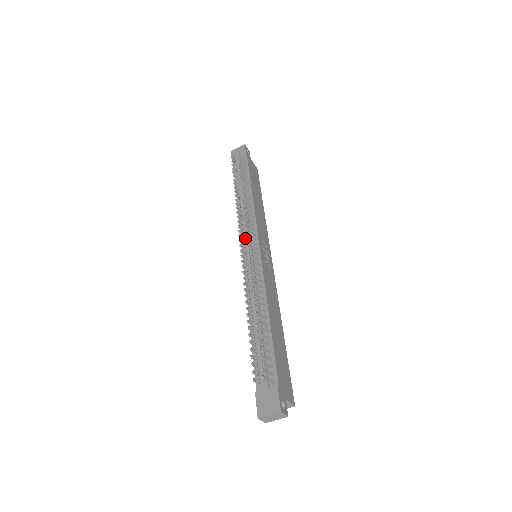
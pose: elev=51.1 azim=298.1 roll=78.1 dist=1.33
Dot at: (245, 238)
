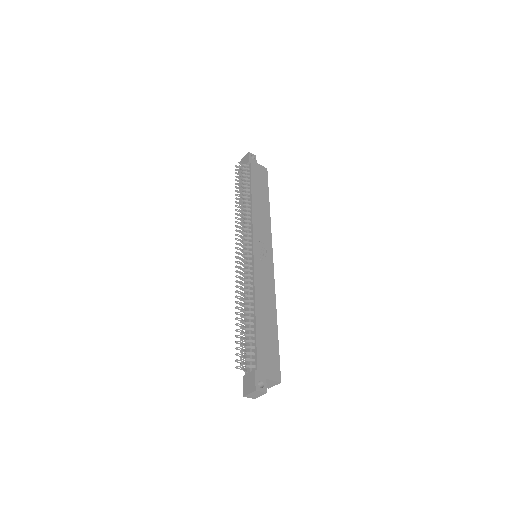
Dot at: occluded
